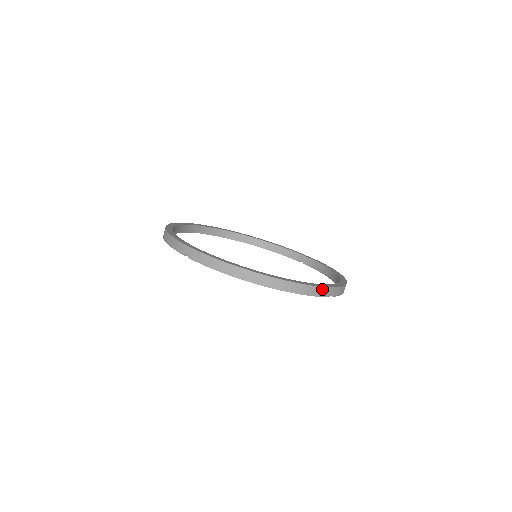
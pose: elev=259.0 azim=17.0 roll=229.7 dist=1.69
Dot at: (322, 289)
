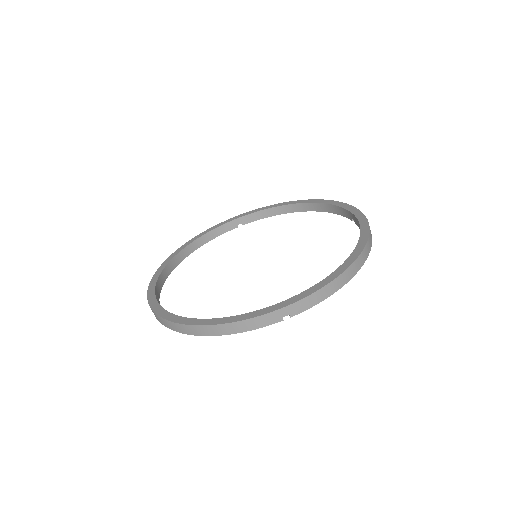
Dot at: (257, 319)
